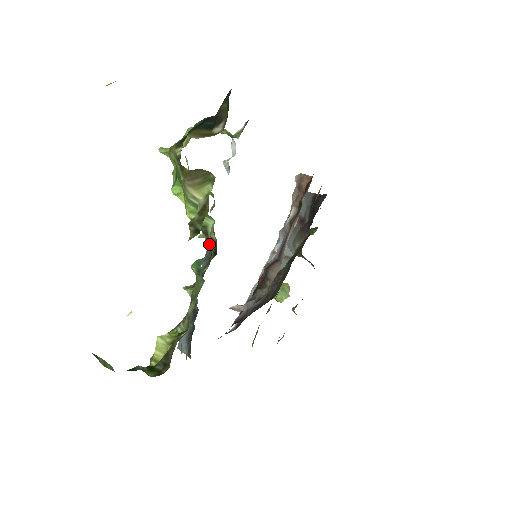
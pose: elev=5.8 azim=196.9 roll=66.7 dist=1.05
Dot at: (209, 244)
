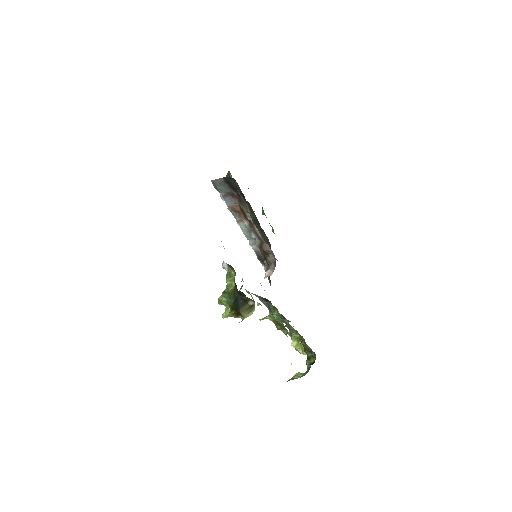
Dot at: occluded
